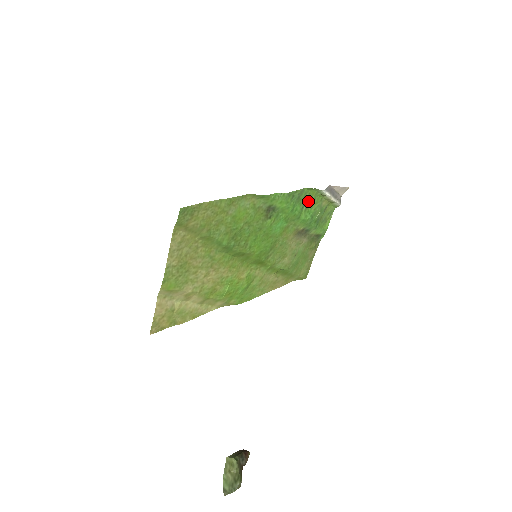
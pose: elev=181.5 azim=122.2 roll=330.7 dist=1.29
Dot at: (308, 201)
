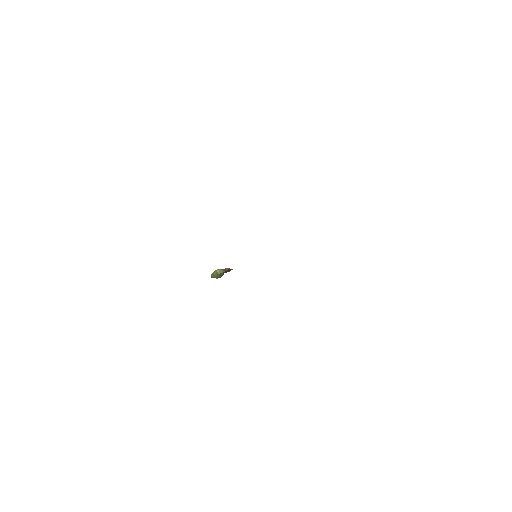
Dot at: occluded
